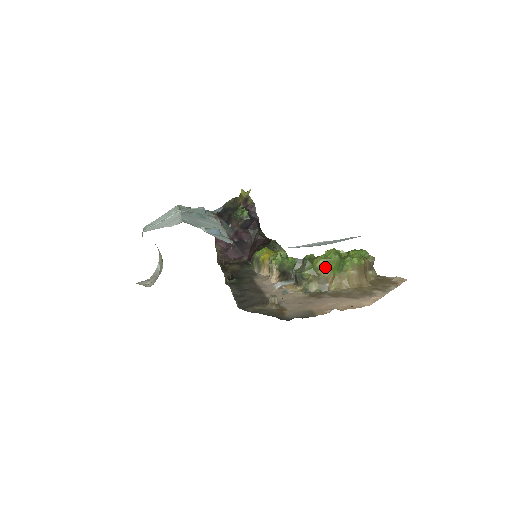
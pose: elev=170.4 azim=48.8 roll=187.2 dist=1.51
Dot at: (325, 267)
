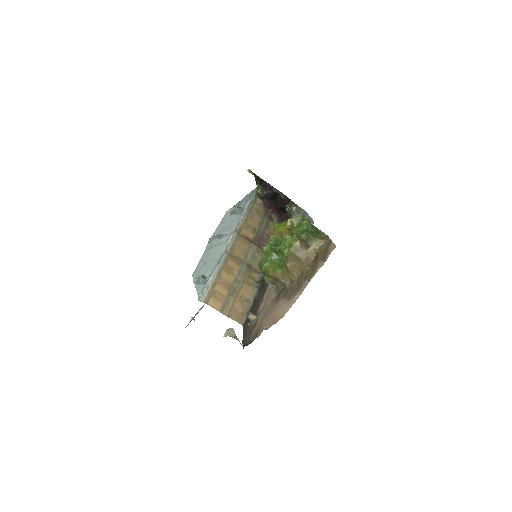
Dot at: (268, 271)
